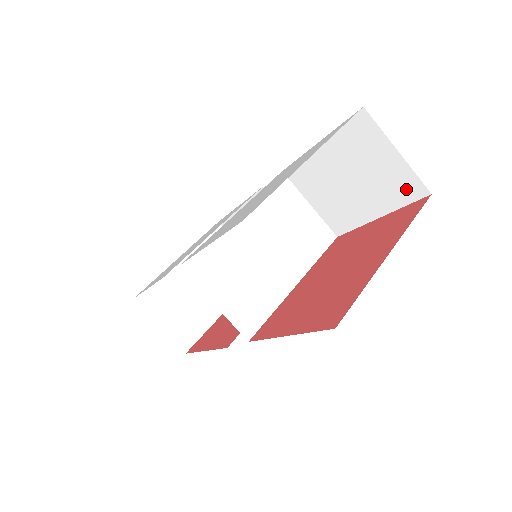
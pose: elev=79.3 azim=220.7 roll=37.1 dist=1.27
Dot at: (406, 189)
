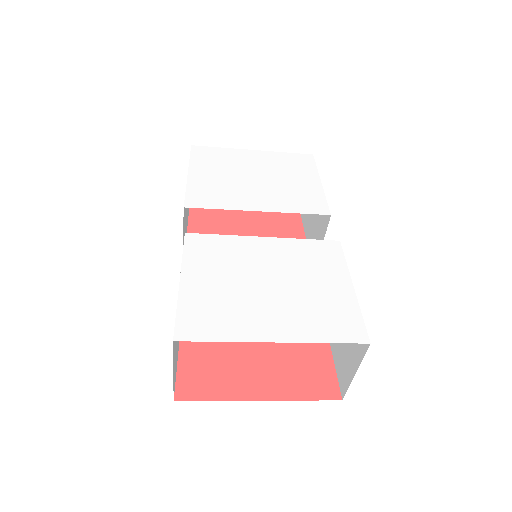
Dot at: (342, 377)
